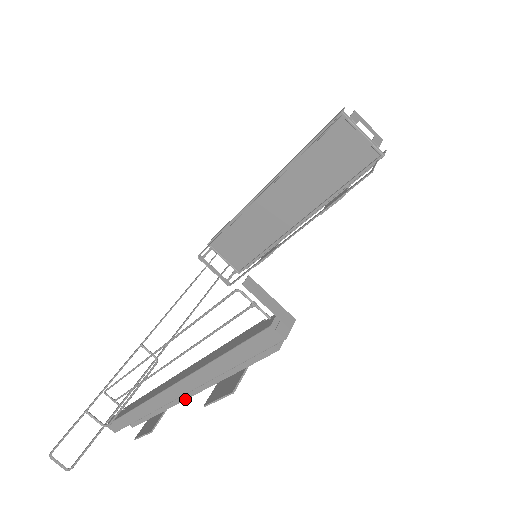
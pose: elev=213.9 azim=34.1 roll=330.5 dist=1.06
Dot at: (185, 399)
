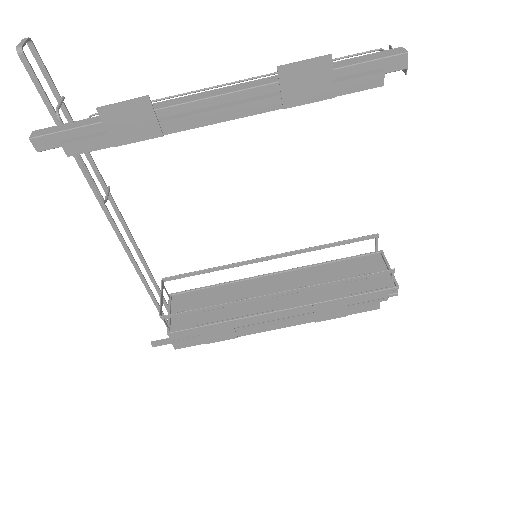
Dot at: (212, 110)
